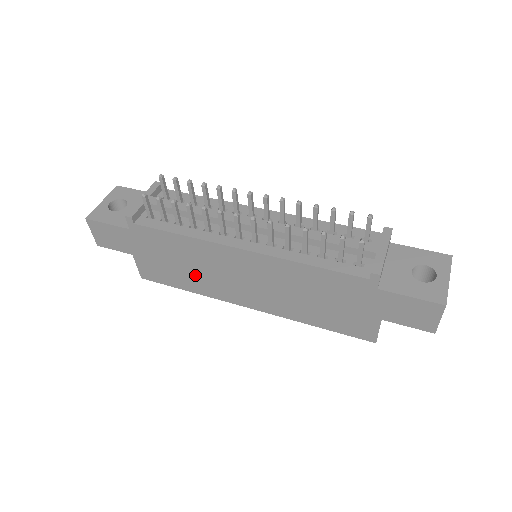
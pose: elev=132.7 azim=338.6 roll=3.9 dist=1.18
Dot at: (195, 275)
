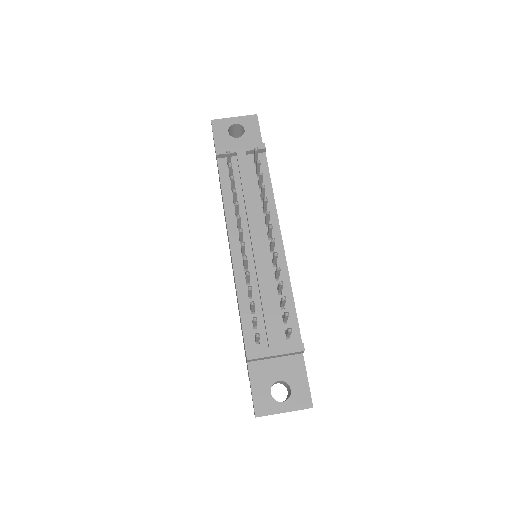
Dot at: occluded
